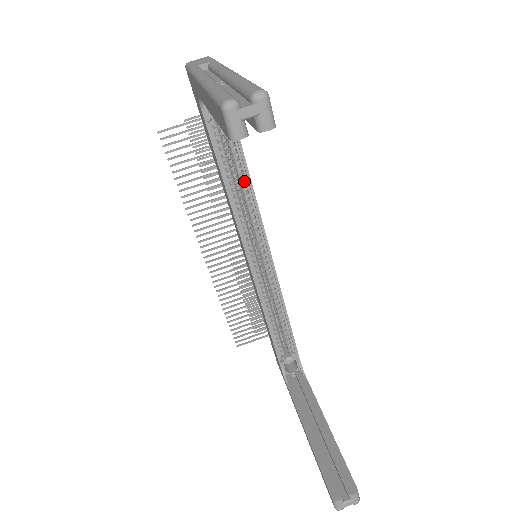
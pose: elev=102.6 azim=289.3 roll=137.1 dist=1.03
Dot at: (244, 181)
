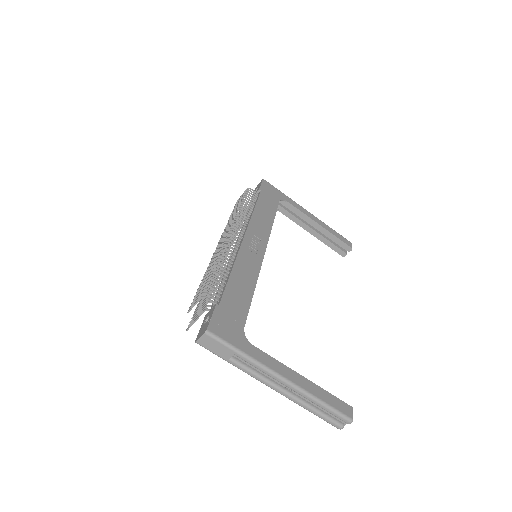
Dot at: occluded
